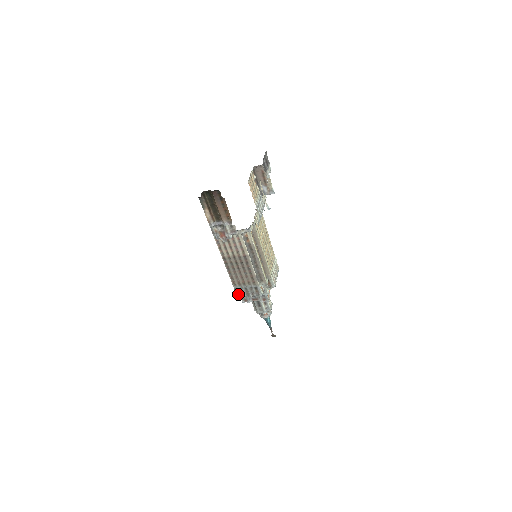
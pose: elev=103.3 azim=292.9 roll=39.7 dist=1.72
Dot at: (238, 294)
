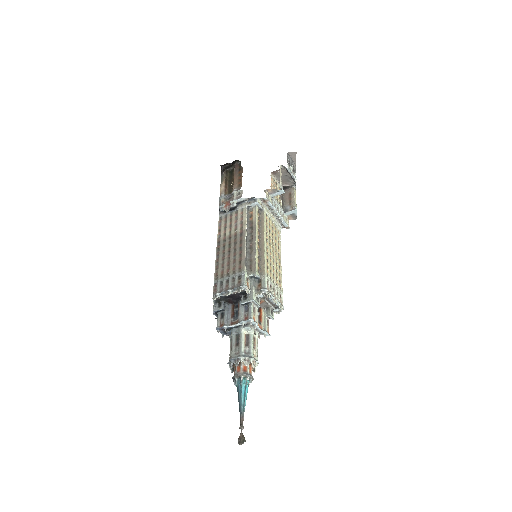
Dot at: (215, 293)
